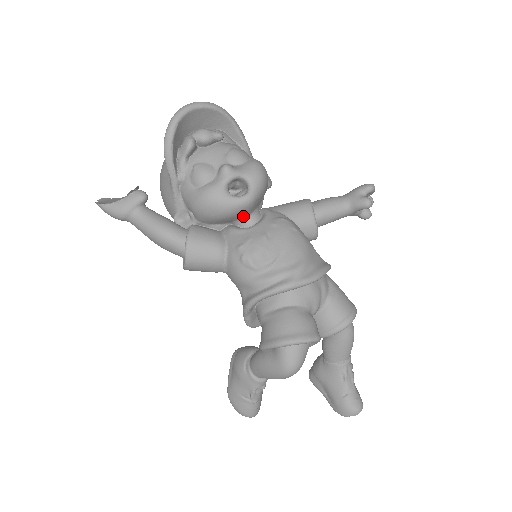
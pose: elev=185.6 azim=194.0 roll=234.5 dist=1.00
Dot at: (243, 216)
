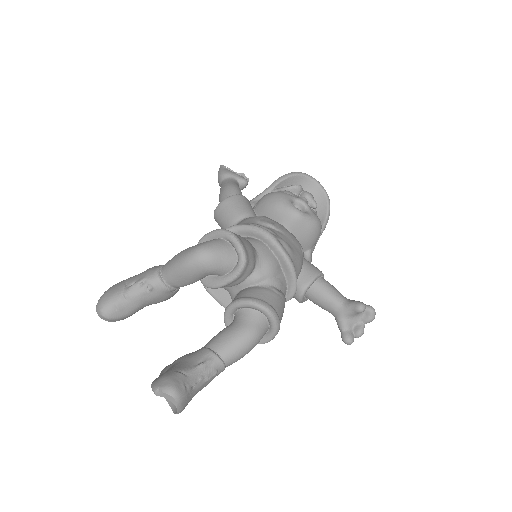
Dot at: (282, 224)
